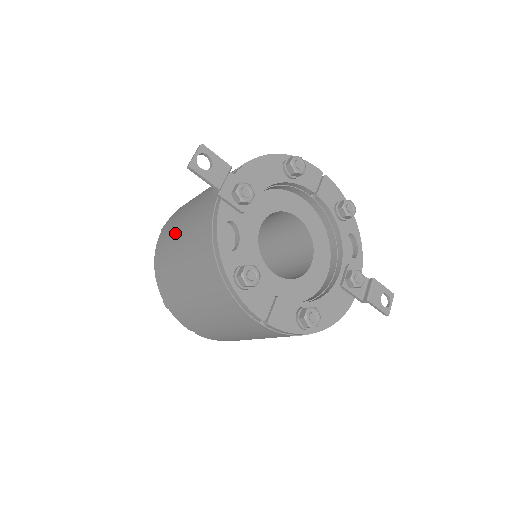
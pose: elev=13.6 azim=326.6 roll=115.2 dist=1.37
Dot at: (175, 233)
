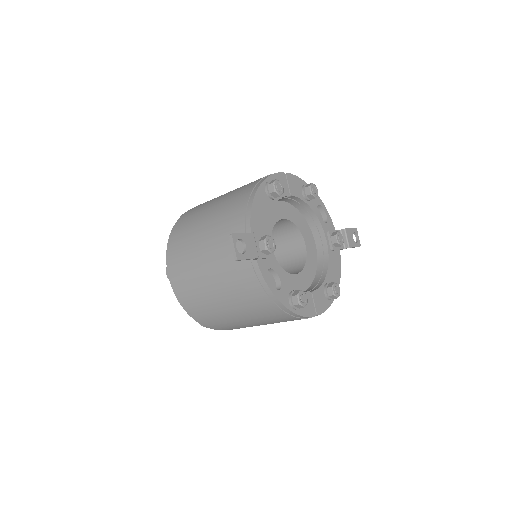
Dot at: (202, 283)
